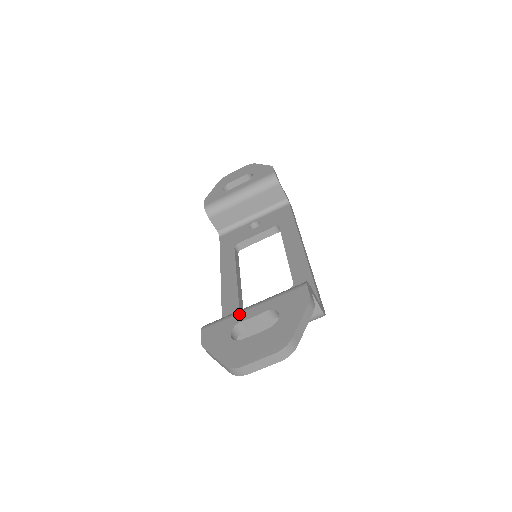
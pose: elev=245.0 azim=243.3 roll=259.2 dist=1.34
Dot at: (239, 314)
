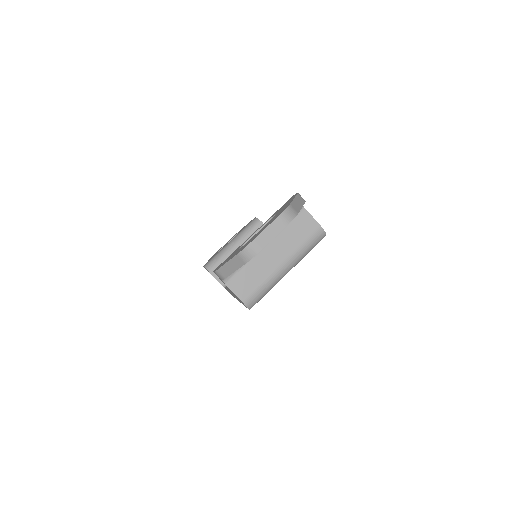
Dot at: occluded
